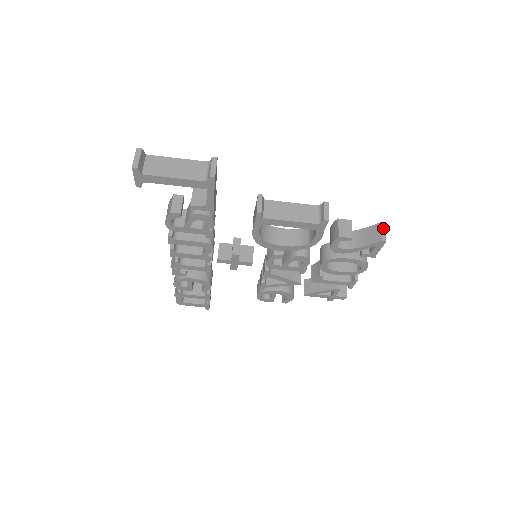
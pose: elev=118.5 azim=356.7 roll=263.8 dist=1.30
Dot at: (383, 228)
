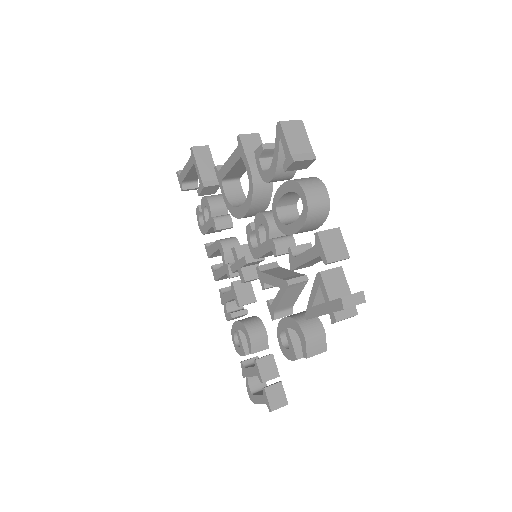
Dot at: (294, 121)
